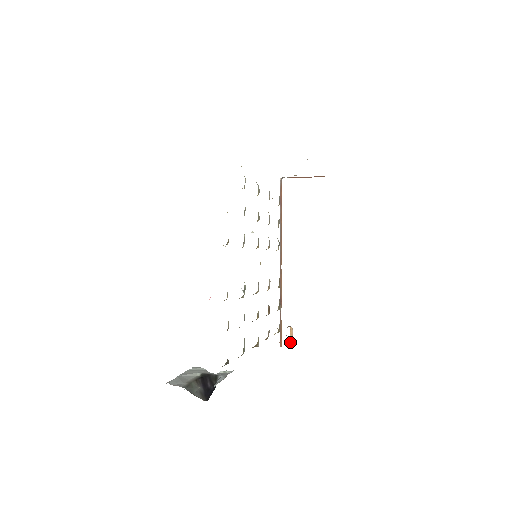
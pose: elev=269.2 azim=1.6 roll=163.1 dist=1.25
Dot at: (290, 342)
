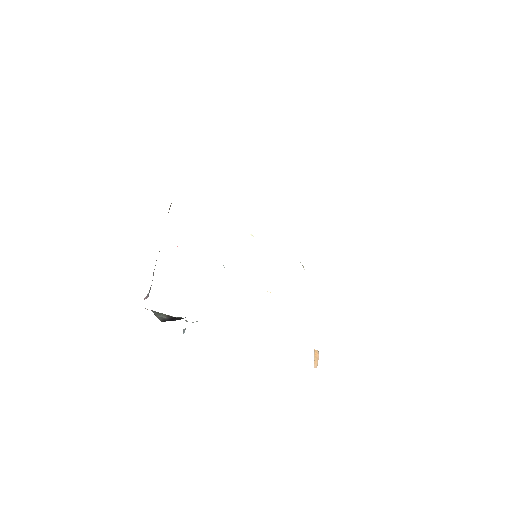
Dot at: (314, 364)
